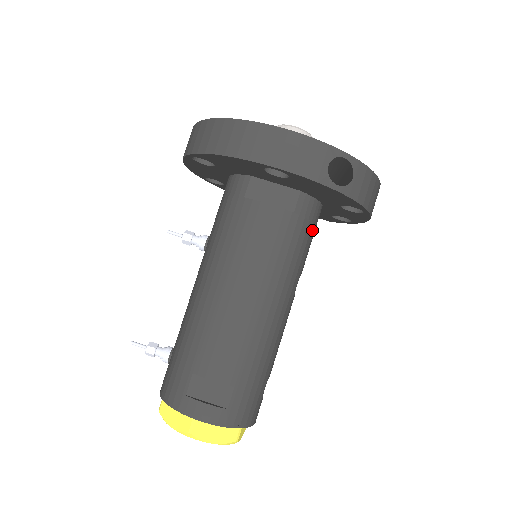
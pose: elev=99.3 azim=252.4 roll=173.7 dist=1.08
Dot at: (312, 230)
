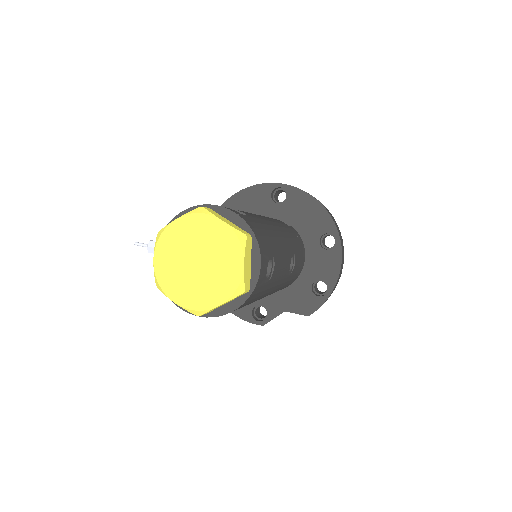
Dot at: (300, 248)
